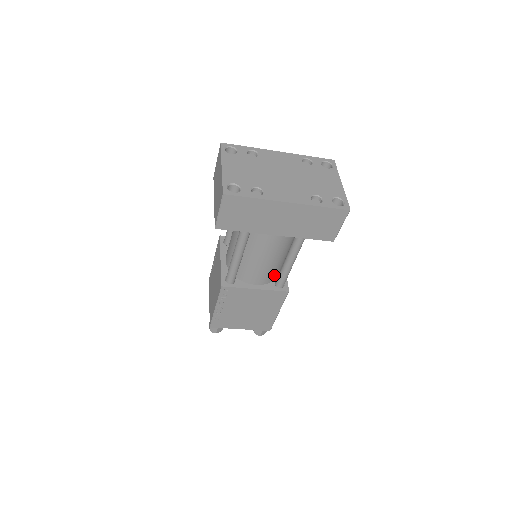
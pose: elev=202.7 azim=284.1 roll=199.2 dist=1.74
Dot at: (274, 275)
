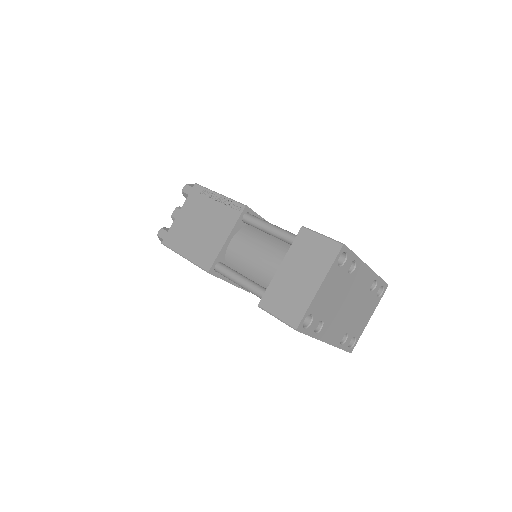
Dot at: occluded
